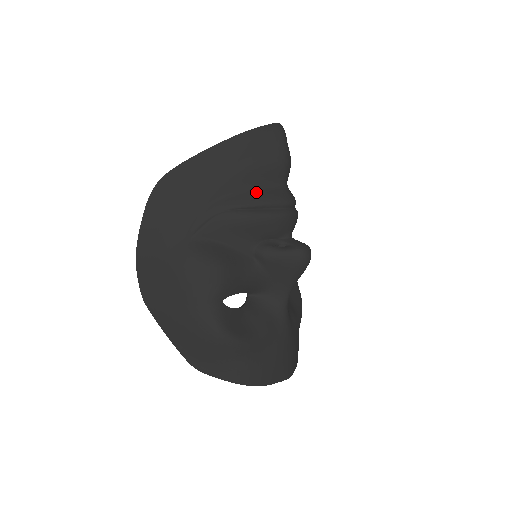
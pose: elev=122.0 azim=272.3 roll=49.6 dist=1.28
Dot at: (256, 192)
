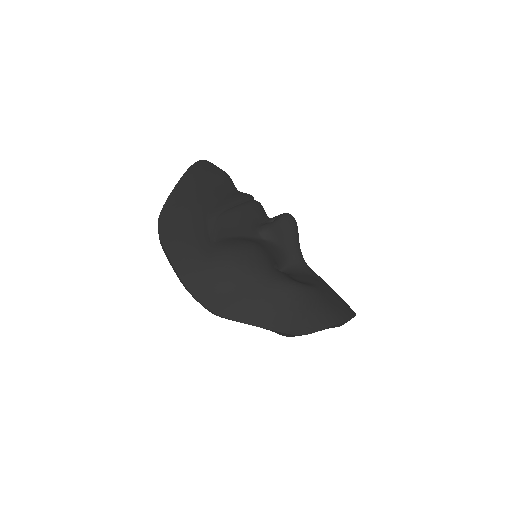
Dot at: (227, 197)
